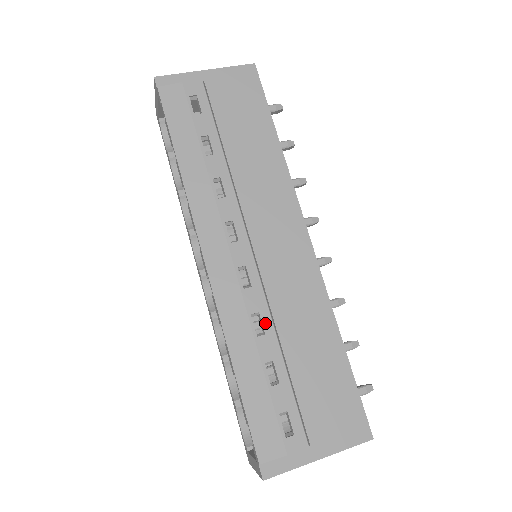
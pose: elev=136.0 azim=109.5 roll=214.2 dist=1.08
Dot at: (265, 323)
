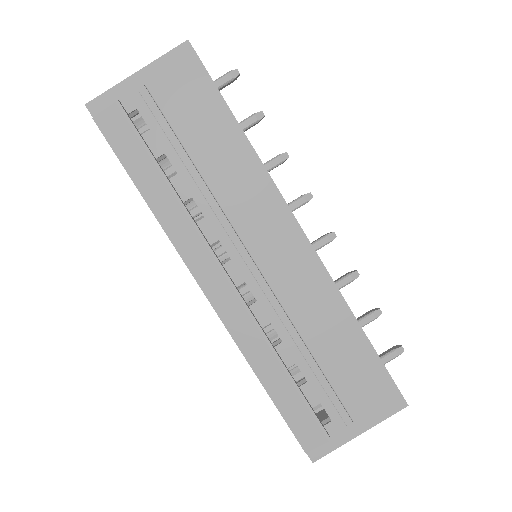
Dot at: (279, 332)
